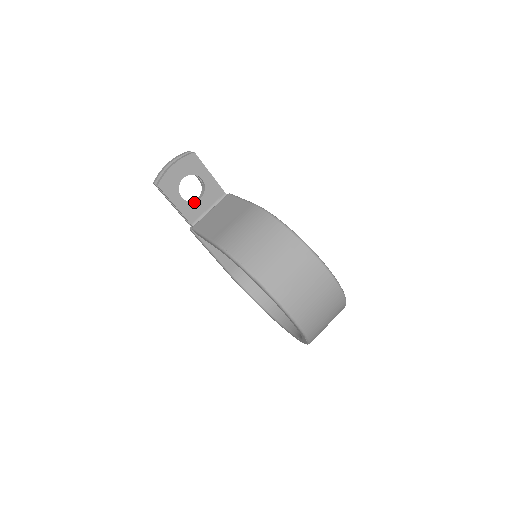
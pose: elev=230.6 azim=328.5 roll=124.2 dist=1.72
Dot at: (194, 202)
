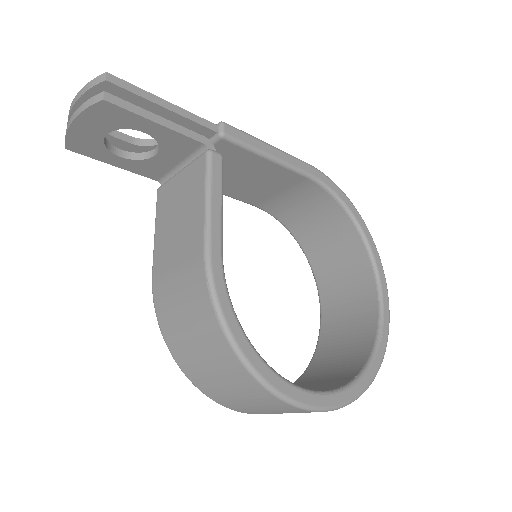
Dot at: (147, 159)
